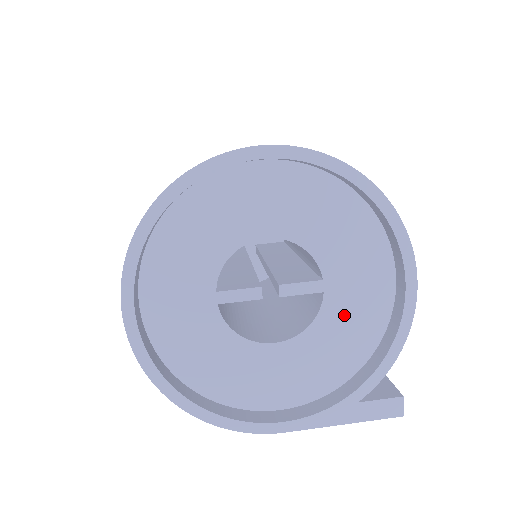
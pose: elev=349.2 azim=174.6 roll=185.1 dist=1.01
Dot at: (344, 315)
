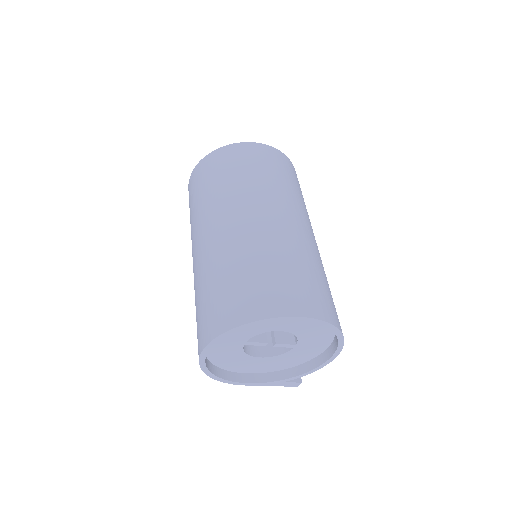
Dot at: (296, 354)
